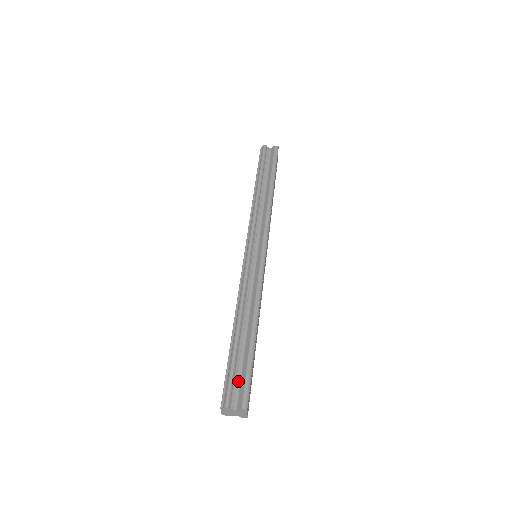
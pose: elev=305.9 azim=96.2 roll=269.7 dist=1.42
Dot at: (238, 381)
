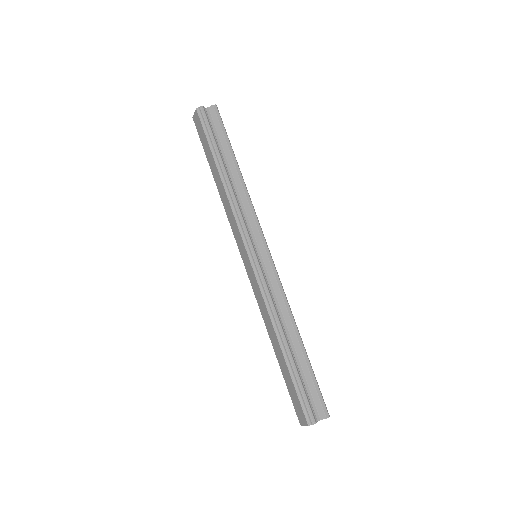
Dot at: (309, 395)
